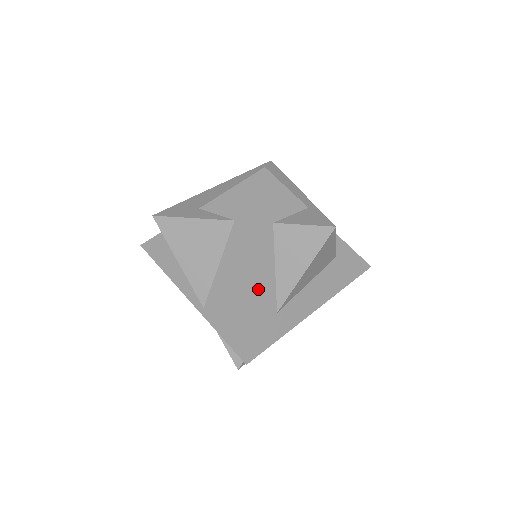
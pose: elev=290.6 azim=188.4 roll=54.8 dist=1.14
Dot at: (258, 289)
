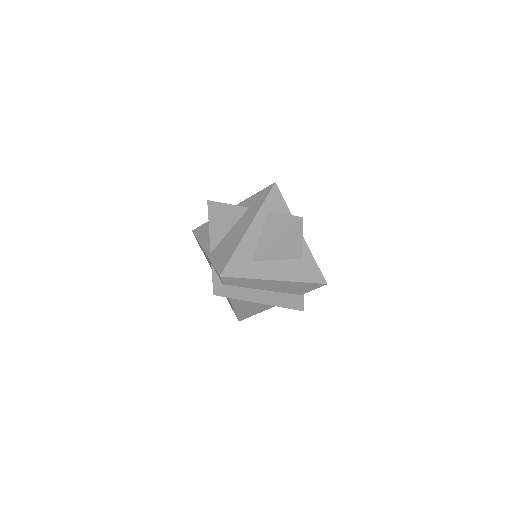
Dot at: (246, 239)
